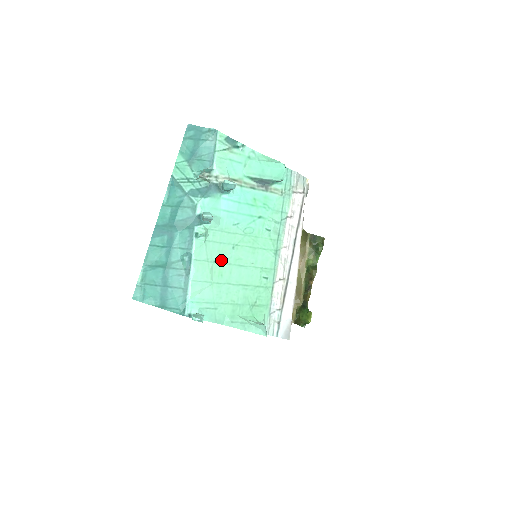
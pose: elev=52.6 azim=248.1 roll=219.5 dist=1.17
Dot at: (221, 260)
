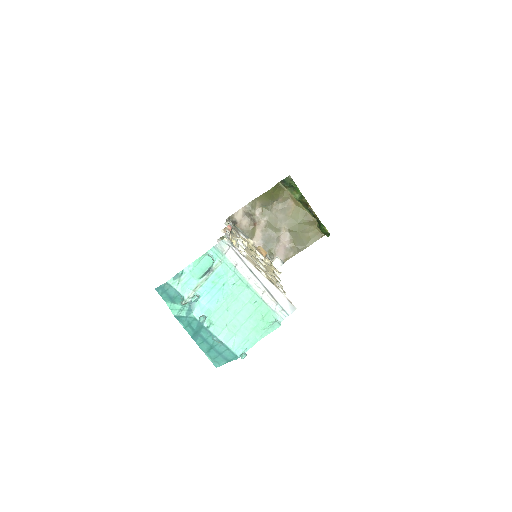
Dot at: (228, 321)
